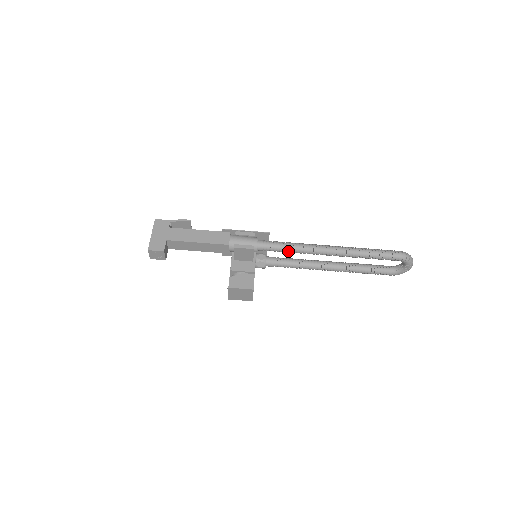
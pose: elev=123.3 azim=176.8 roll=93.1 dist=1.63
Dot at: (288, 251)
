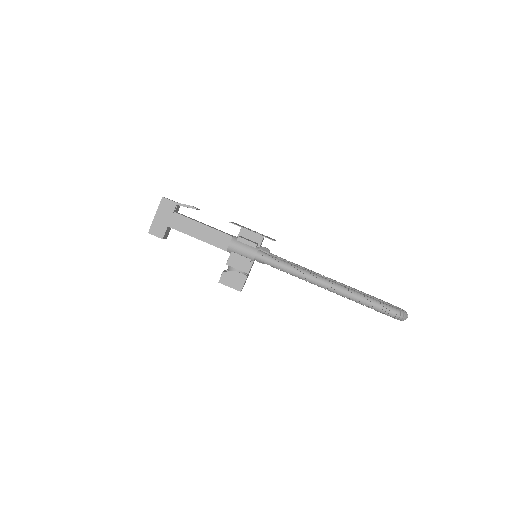
Dot at: occluded
